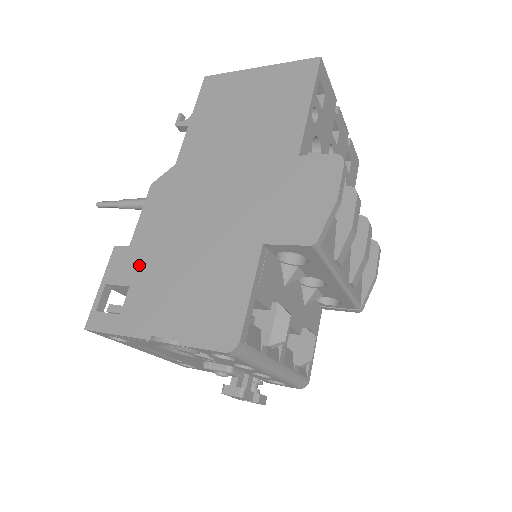
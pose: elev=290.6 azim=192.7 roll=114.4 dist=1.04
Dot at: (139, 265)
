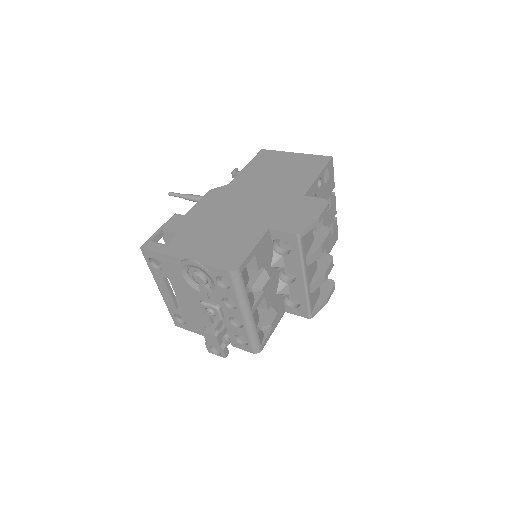
Dot at: (188, 225)
